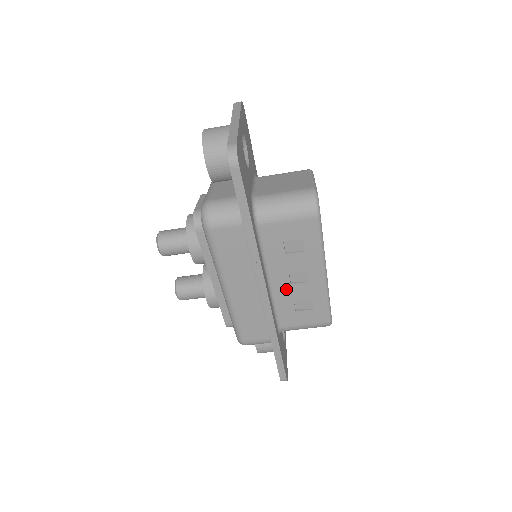
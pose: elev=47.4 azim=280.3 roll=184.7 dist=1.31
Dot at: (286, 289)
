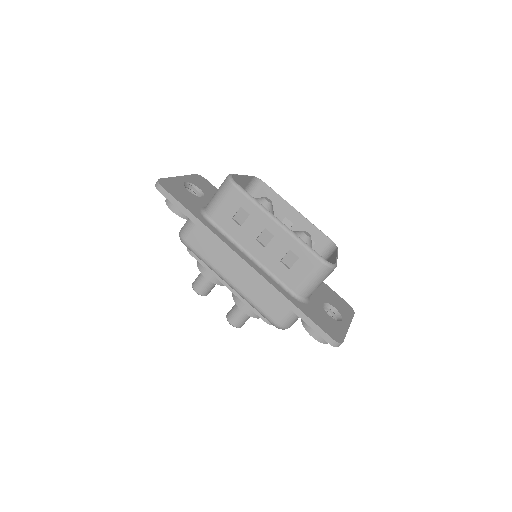
Dot at: (266, 254)
